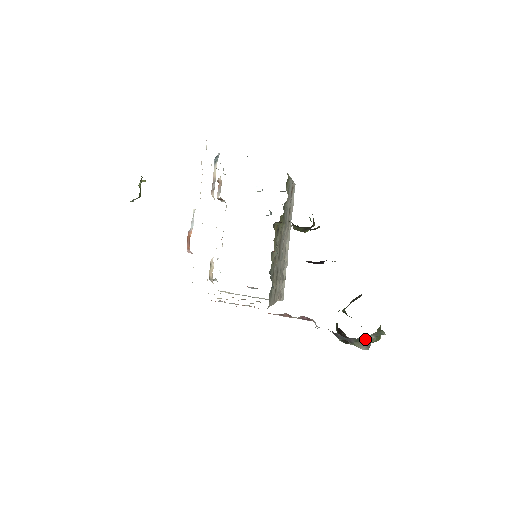
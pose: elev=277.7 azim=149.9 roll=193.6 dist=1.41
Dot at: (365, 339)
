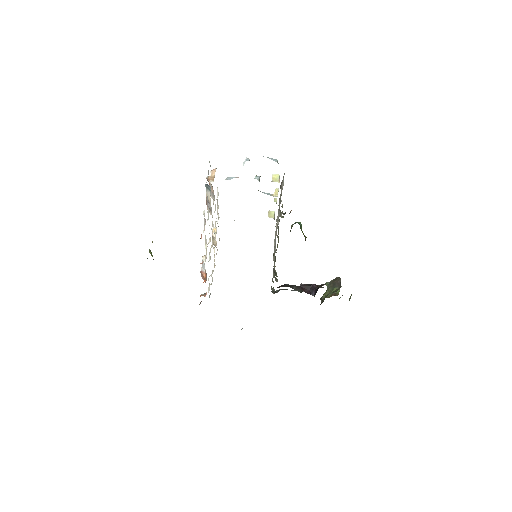
Dot at: occluded
